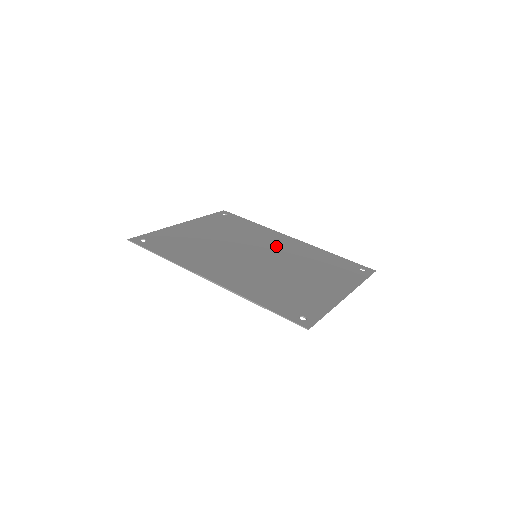
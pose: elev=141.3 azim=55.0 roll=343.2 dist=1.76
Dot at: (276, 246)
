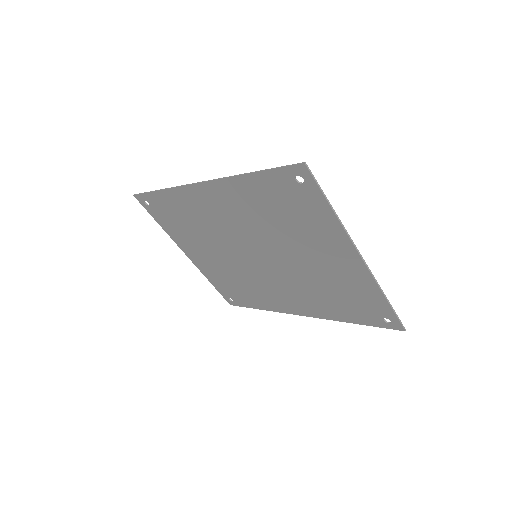
Dot at: (281, 286)
